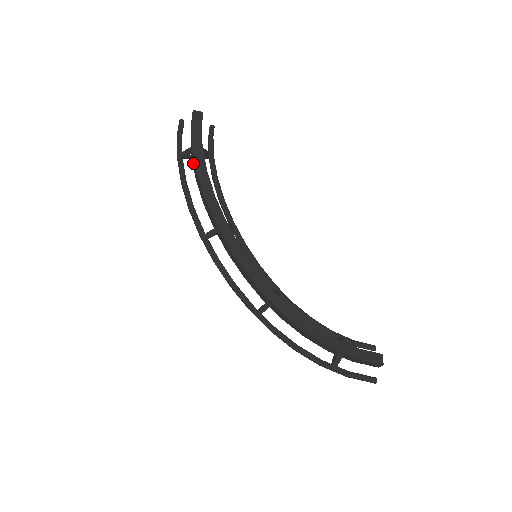
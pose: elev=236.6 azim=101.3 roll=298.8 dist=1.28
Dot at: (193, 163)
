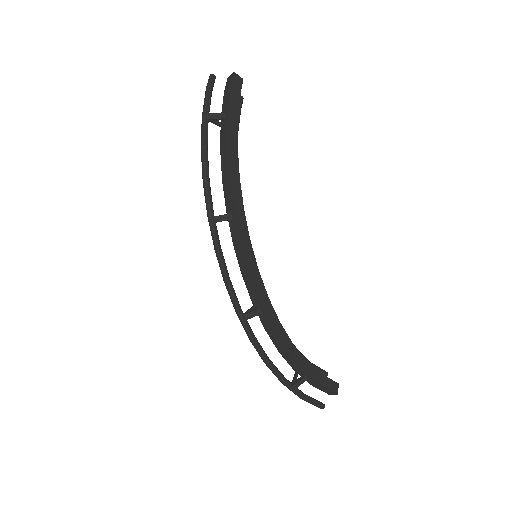
Dot at: (223, 132)
